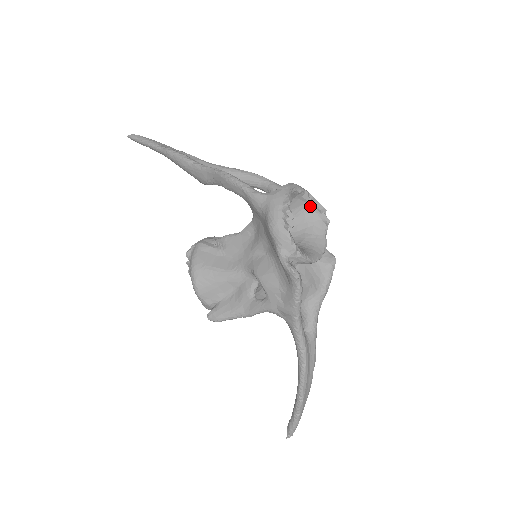
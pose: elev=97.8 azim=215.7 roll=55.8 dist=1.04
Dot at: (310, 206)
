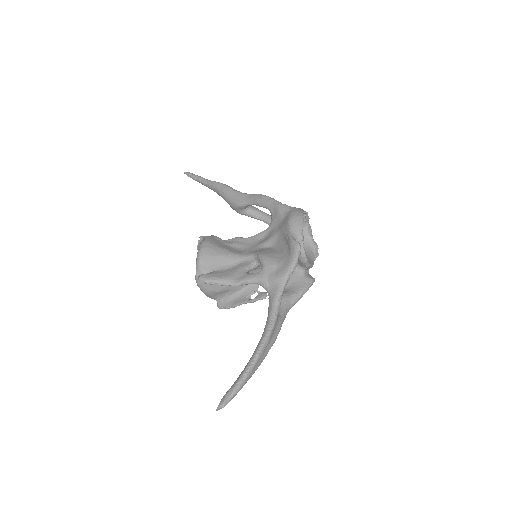
Dot at: (309, 240)
